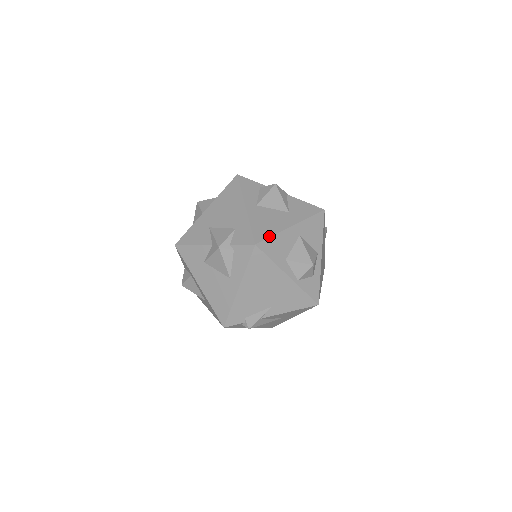
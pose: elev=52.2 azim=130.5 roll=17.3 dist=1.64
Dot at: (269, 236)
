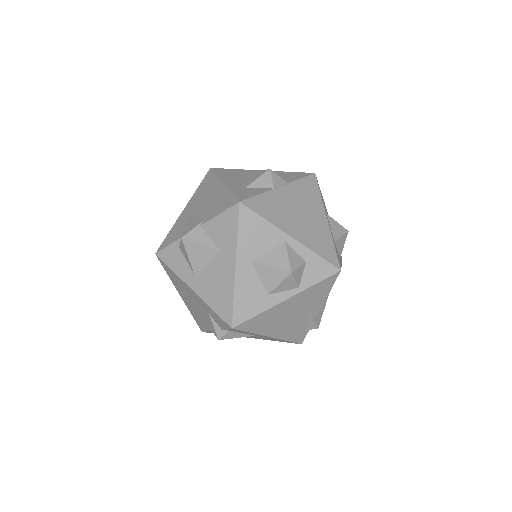
Dot at: (232, 305)
